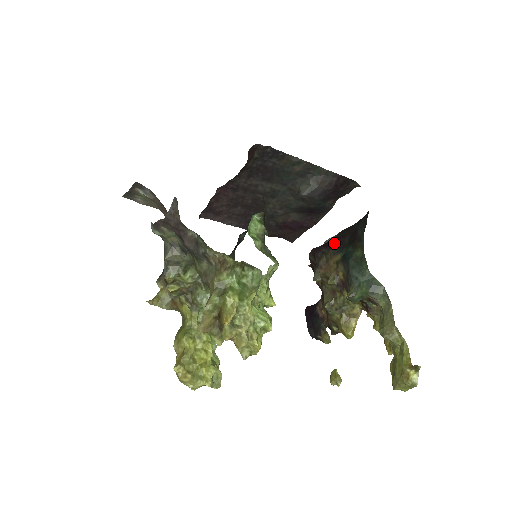
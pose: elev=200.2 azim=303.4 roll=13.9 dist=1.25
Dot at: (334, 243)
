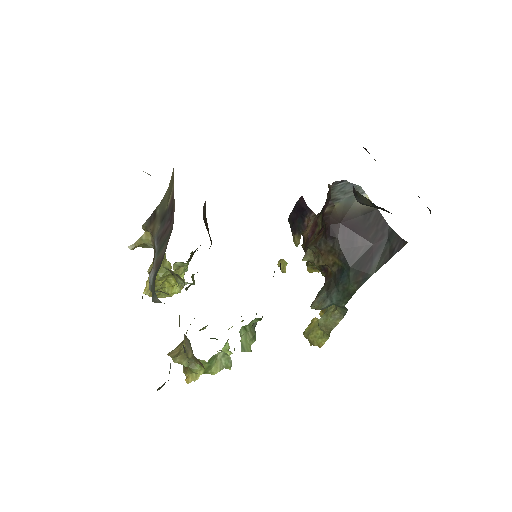
Dot at: (350, 241)
